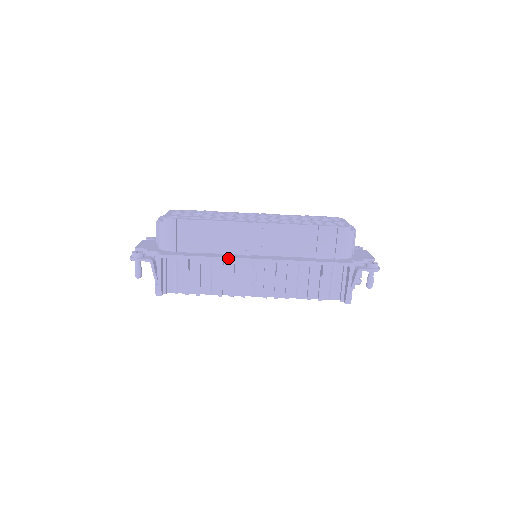
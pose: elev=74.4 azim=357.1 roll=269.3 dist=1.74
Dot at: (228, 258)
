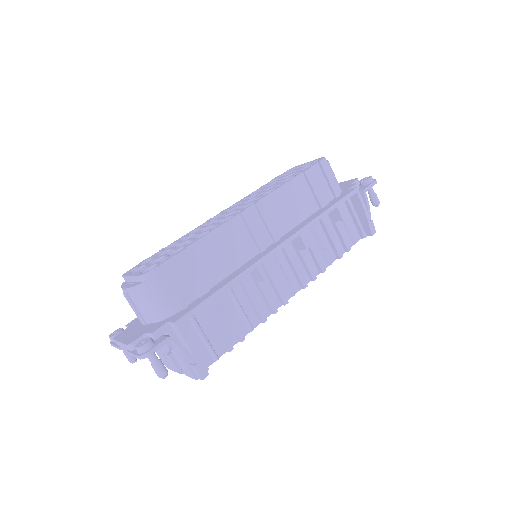
Dot at: (252, 266)
